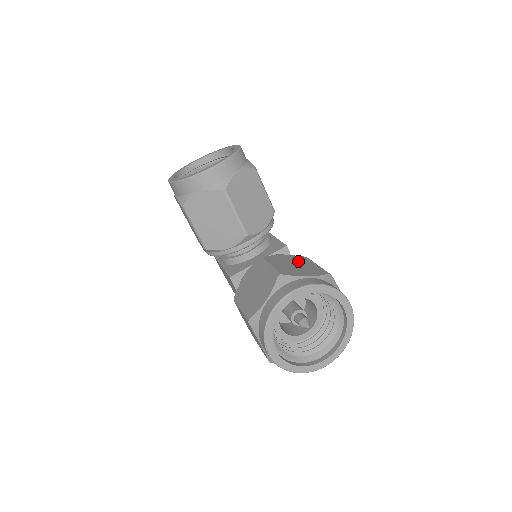
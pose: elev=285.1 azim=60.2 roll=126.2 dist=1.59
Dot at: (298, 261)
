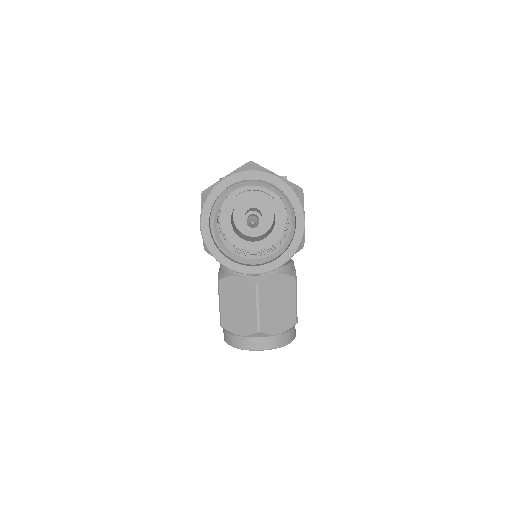
Dot at: (284, 294)
